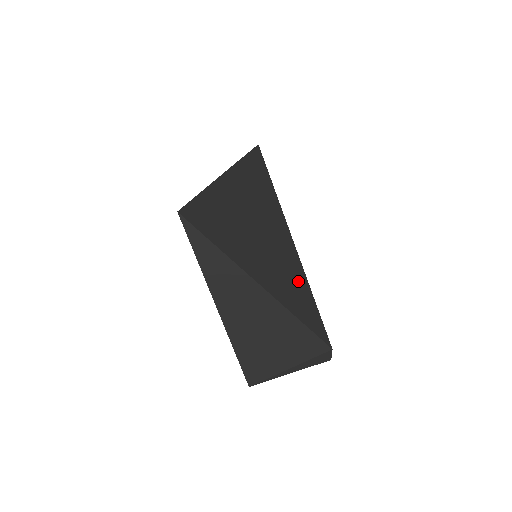
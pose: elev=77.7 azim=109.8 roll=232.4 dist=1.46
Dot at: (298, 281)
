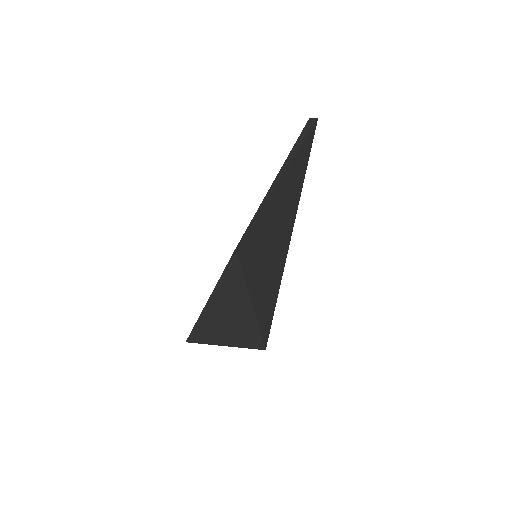
Dot at: (275, 292)
